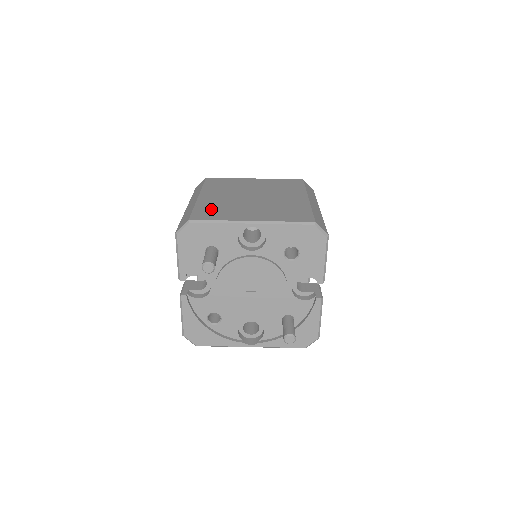
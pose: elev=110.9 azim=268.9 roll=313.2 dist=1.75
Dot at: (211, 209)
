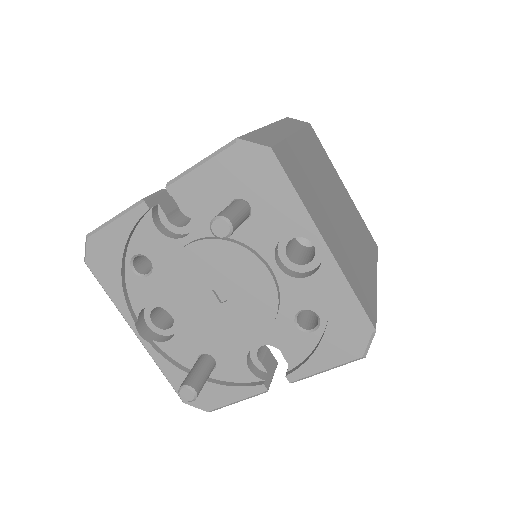
Dot at: (298, 167)
